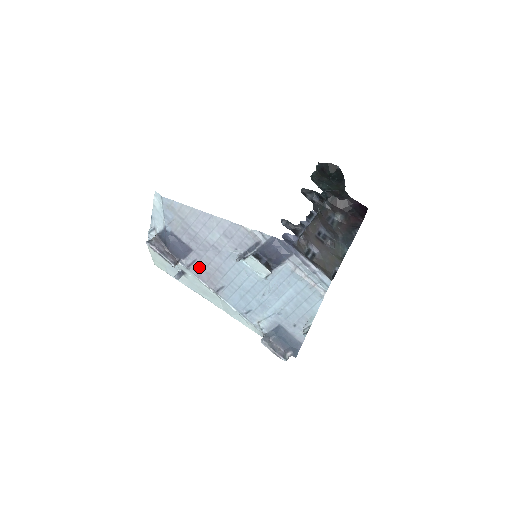
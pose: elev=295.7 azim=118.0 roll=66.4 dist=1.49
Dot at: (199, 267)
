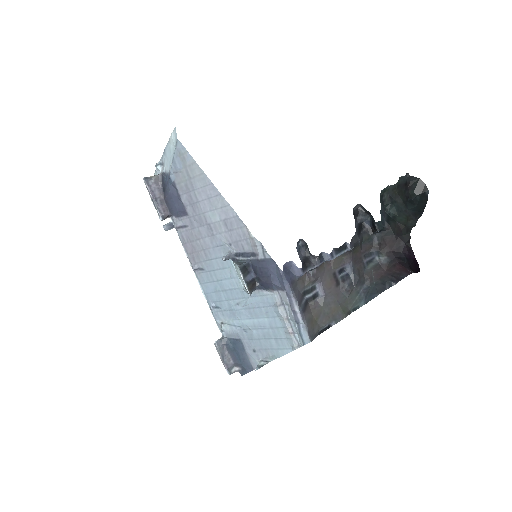
Dot at: (187, 235)
